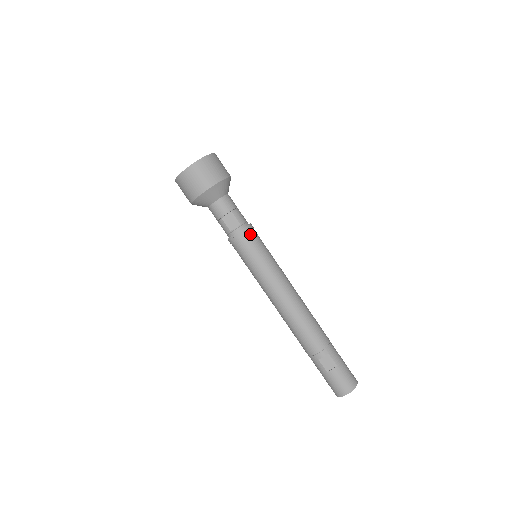
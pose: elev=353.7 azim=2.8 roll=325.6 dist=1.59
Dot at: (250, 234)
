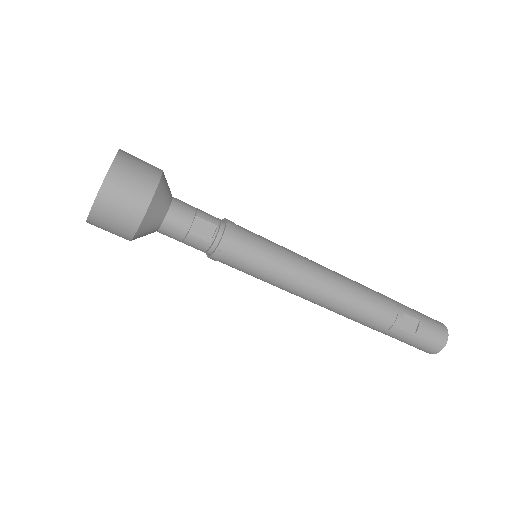
Dot at: (237, 231)
